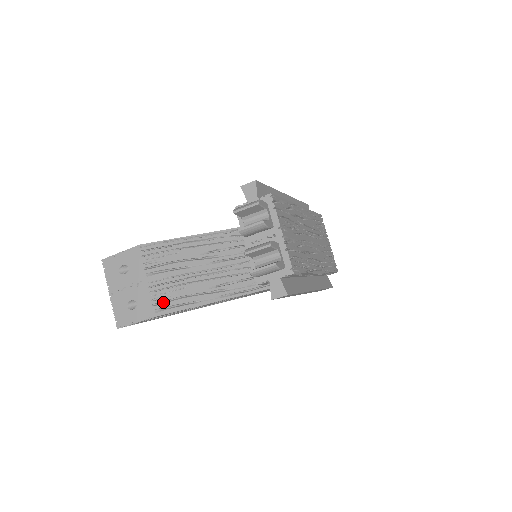
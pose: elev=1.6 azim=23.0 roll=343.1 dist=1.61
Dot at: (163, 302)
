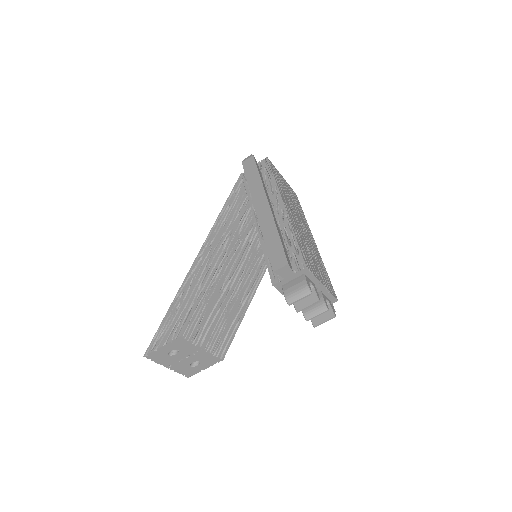
Dot at: (219, 348)
